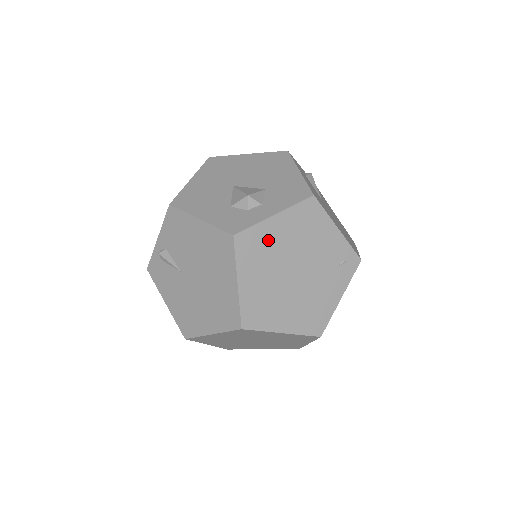
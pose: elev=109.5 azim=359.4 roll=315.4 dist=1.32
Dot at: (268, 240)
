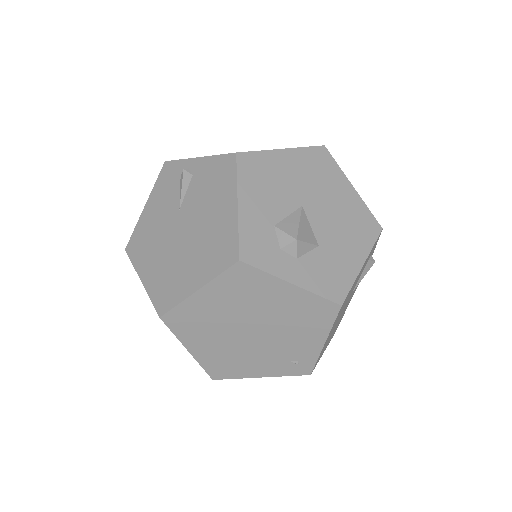
Dot at: (262, 292)
